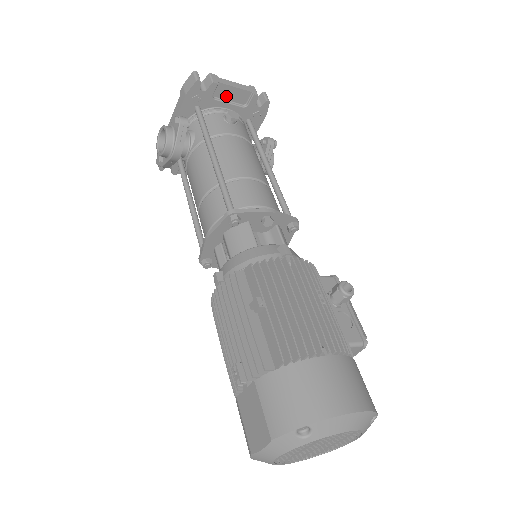
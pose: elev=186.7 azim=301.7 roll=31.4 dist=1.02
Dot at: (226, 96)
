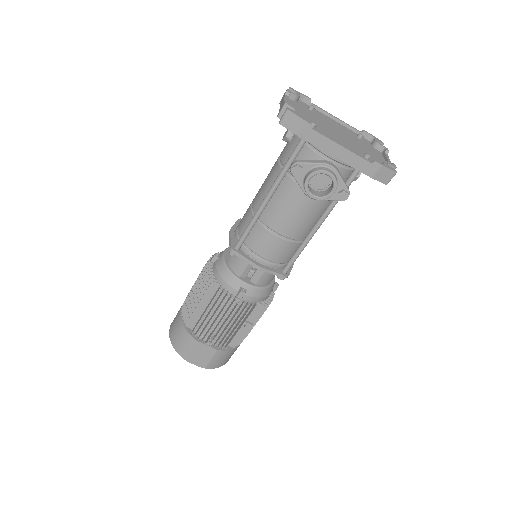
Dot at: occluded
